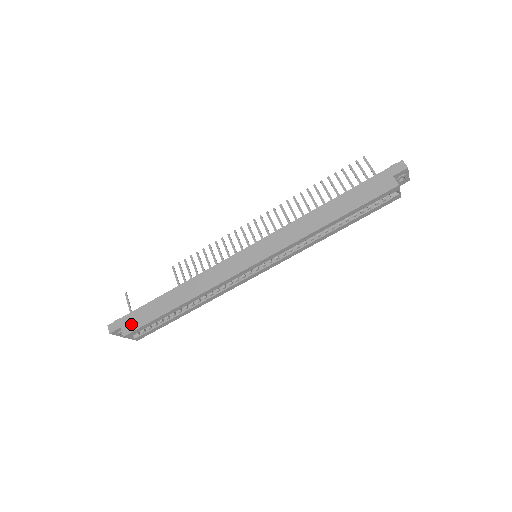
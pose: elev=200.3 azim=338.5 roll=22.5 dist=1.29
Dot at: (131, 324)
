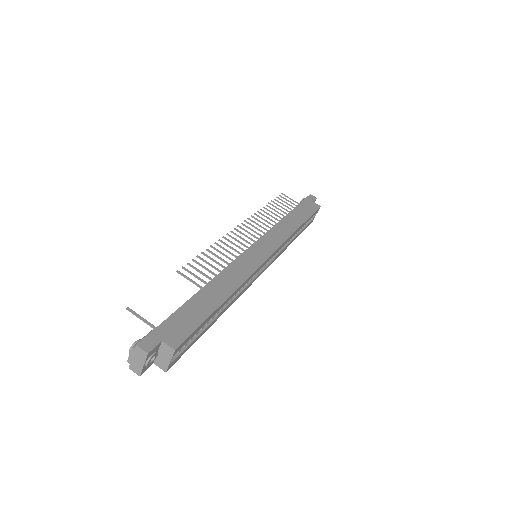
Dot at: (176, 332)
